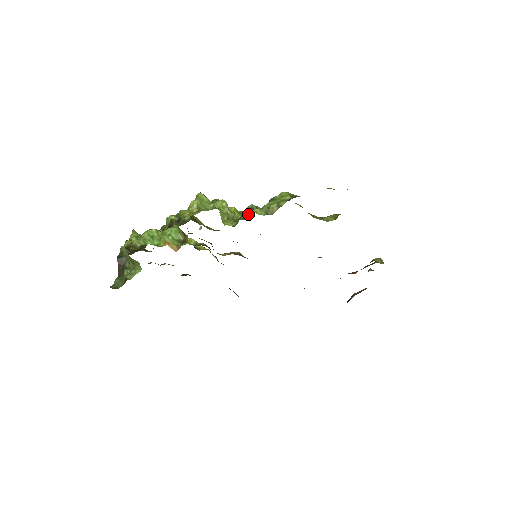
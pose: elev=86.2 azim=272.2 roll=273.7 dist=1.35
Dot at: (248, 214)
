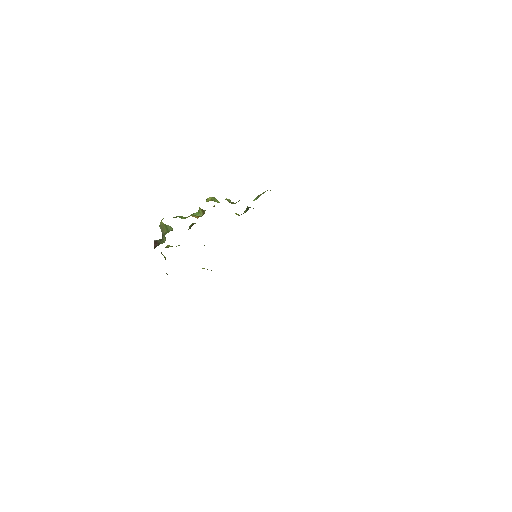
Dot at: (246, 211)
